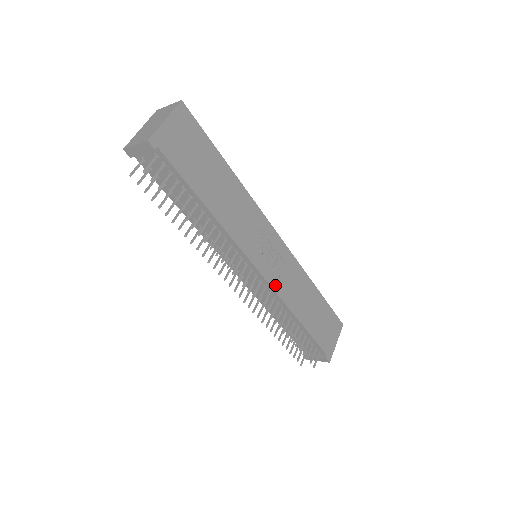
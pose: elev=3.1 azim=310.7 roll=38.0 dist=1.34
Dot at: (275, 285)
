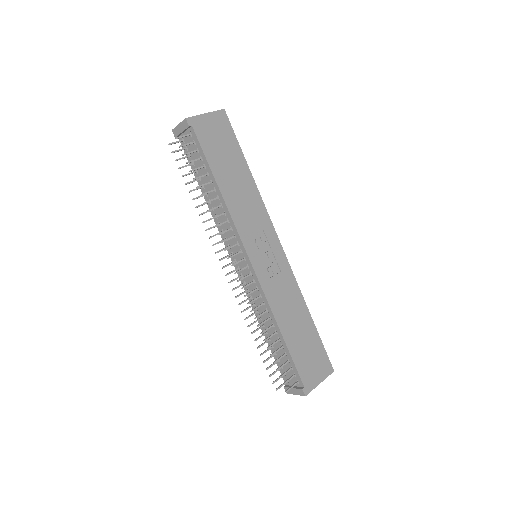
Dot at: (263, 282)
